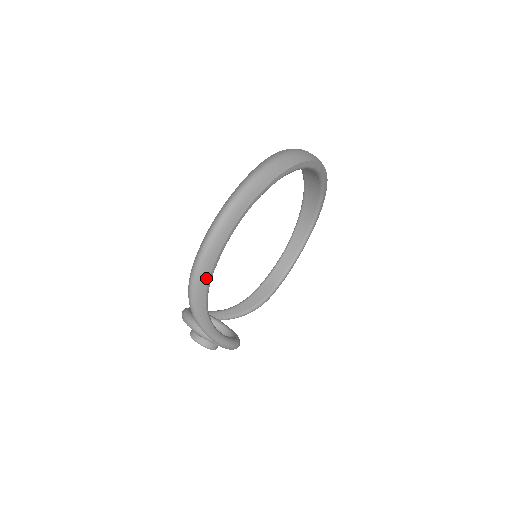
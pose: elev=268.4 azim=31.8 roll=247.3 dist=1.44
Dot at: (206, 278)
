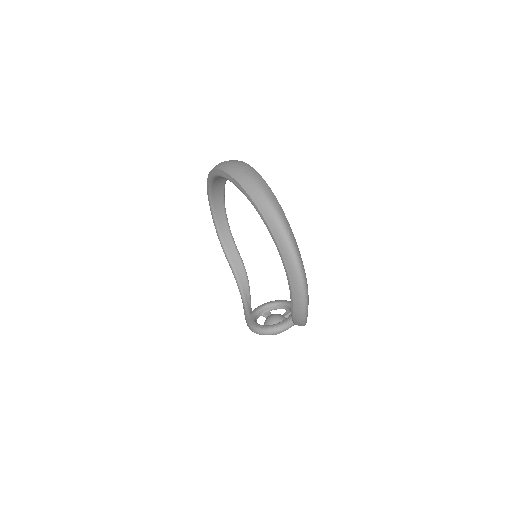
Dot at: occluded
